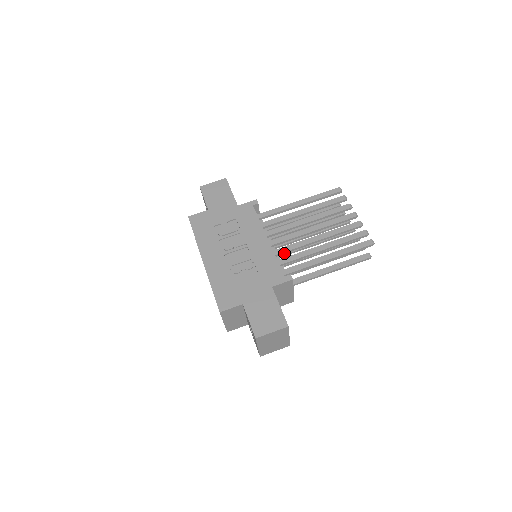
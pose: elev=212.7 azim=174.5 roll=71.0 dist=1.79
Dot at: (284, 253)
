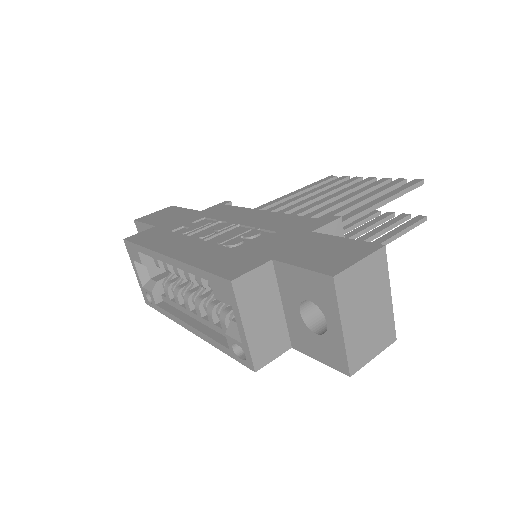
Dot at: occluded
